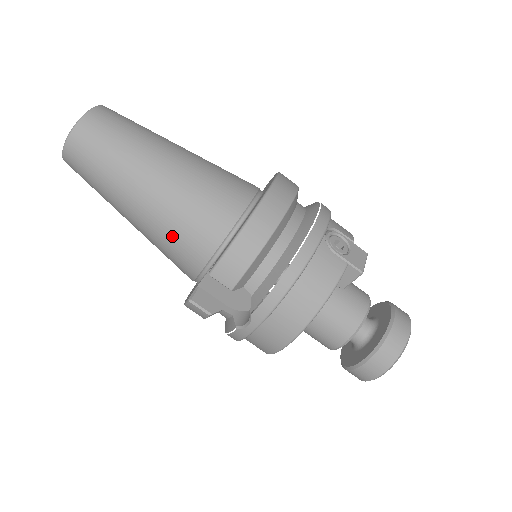
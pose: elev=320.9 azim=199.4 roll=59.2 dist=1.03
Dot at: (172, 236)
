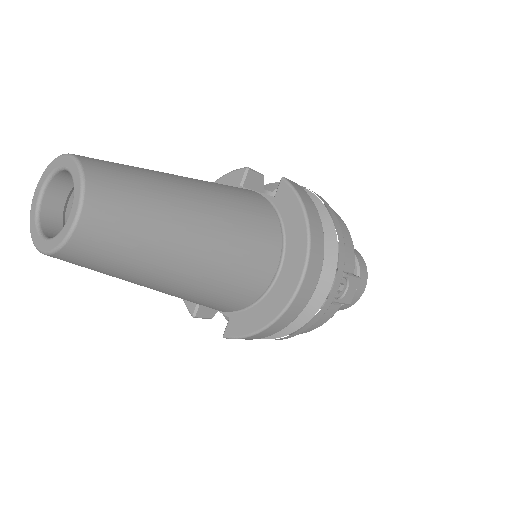
Dot at: occluded
